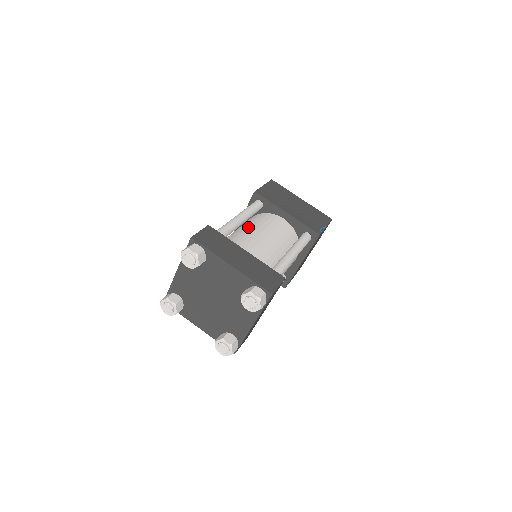
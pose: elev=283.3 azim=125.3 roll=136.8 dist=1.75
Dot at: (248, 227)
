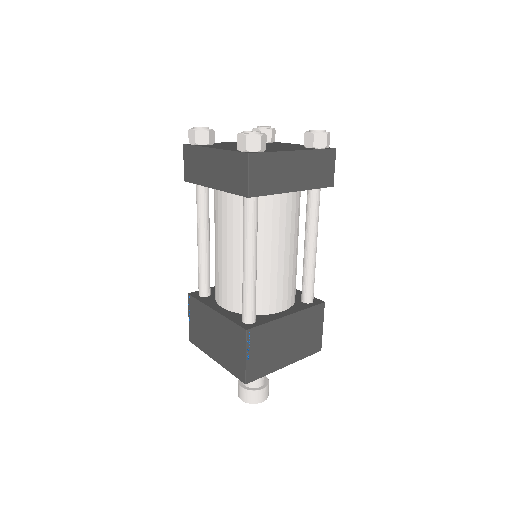
Dot at: occluded
